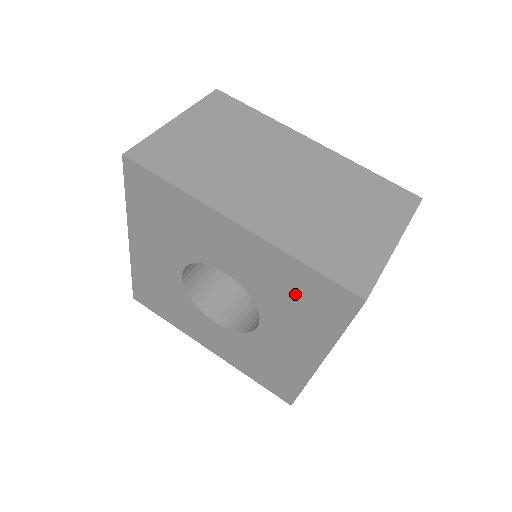
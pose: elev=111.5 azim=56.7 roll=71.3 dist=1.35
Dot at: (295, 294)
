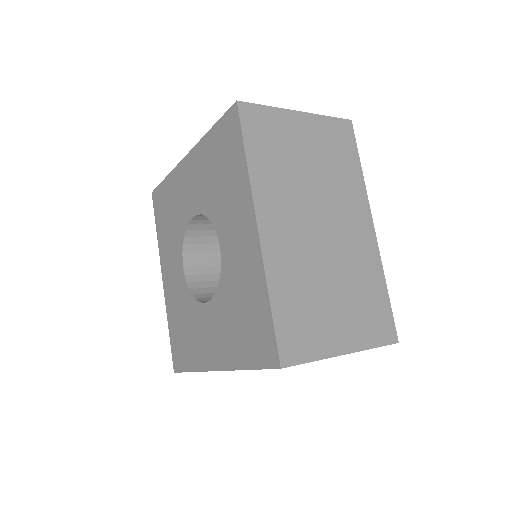
Dot at: (246, 312)
